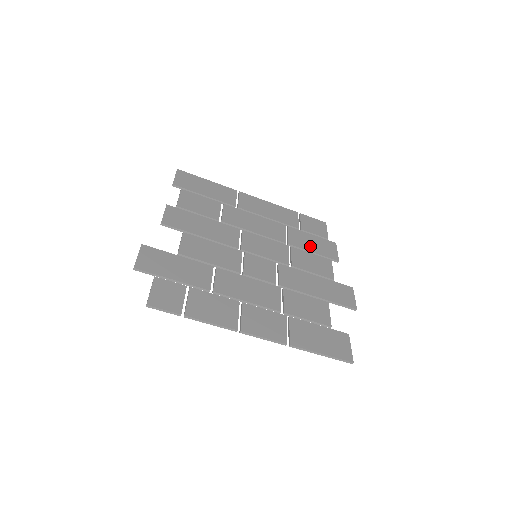
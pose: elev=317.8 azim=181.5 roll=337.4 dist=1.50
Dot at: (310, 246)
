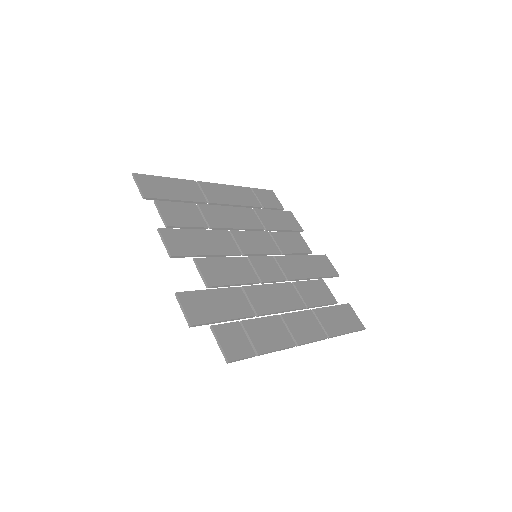
Dot at: (280, 224)
